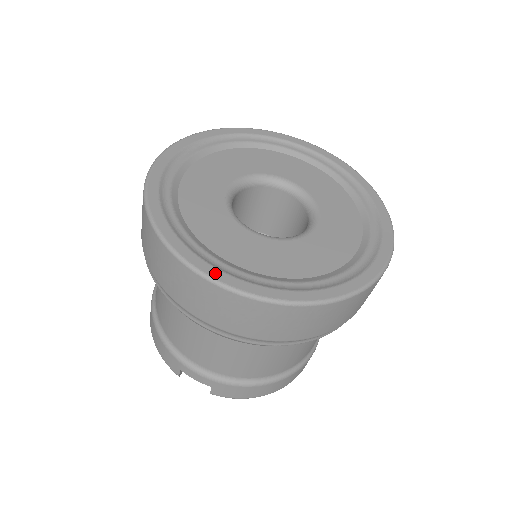
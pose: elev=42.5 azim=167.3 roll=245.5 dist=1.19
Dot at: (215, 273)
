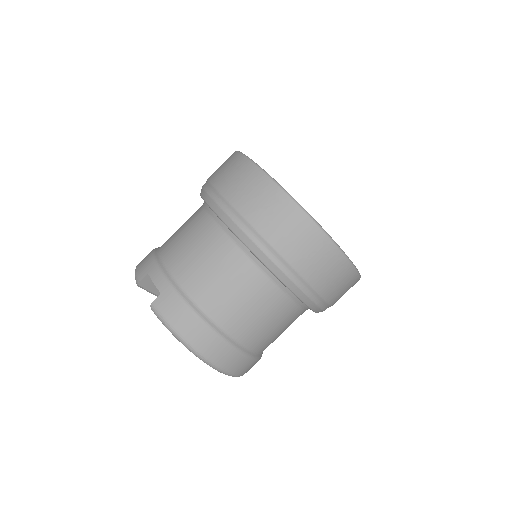
Dot at: occluded
